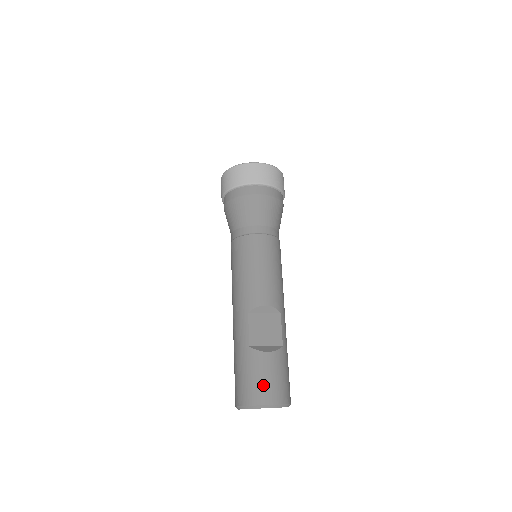
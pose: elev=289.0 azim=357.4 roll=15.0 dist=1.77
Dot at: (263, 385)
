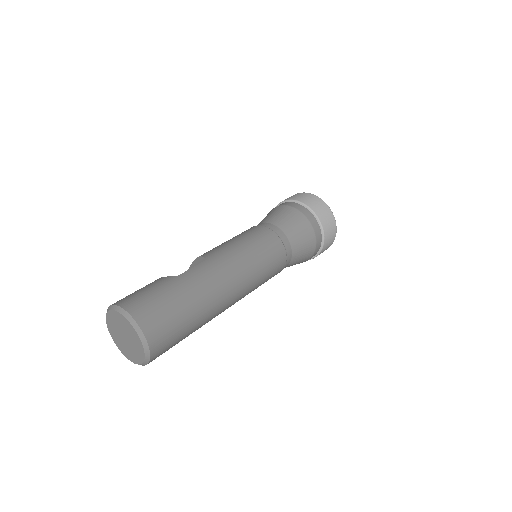
Dot at: occluded
